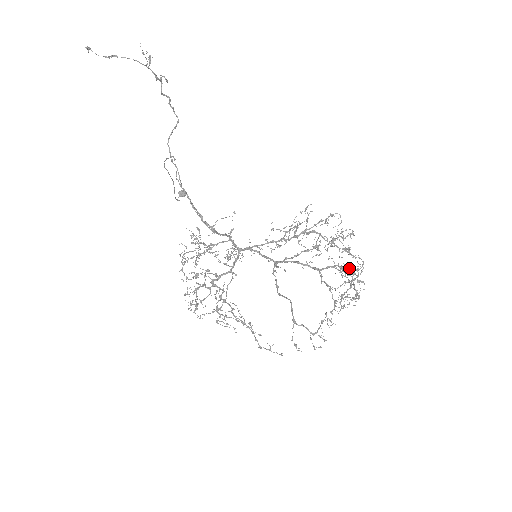
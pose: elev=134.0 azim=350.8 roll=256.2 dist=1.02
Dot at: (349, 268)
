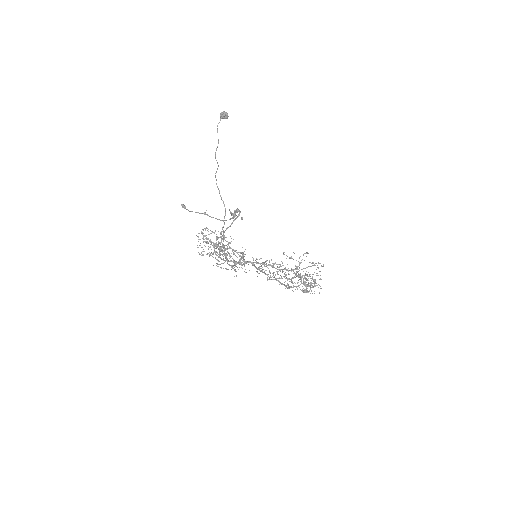
Dot at: occluded
